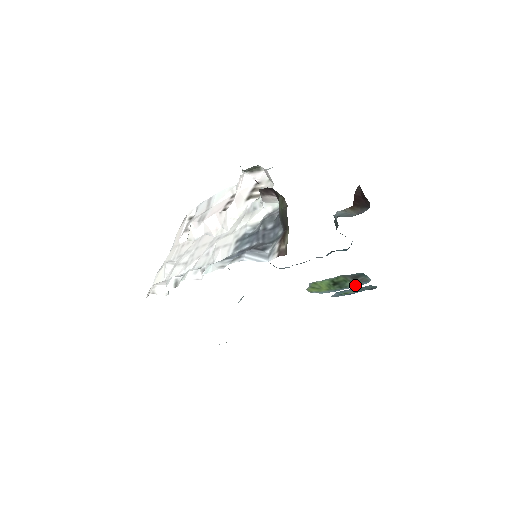
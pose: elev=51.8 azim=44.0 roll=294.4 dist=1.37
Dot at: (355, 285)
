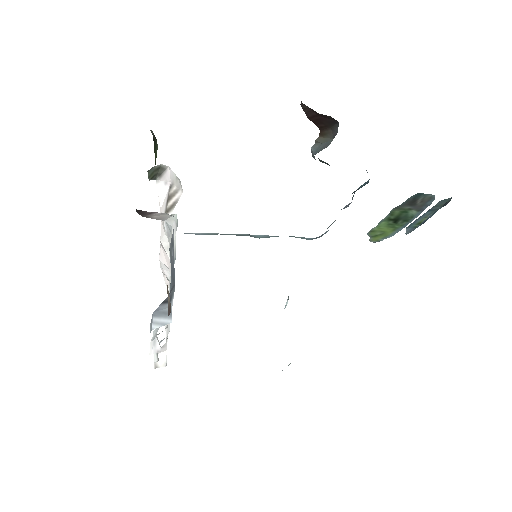
Dot at: (421, 210)
